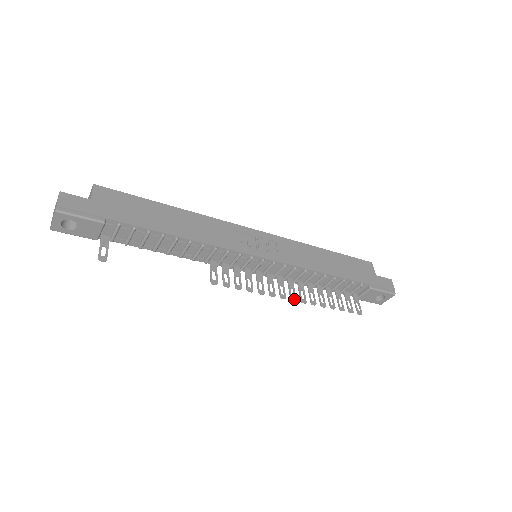
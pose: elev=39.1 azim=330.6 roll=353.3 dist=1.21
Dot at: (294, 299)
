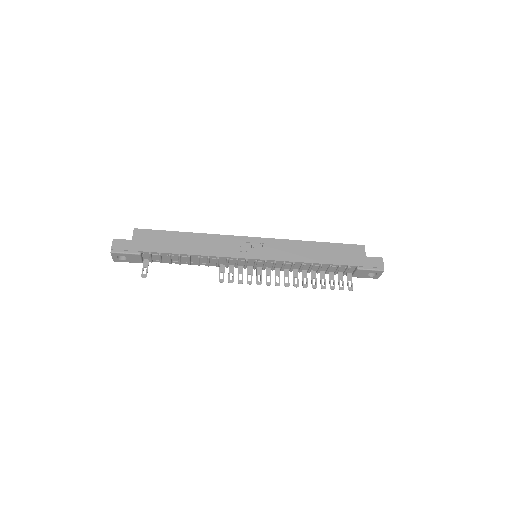
Dot at: (287, 285)
